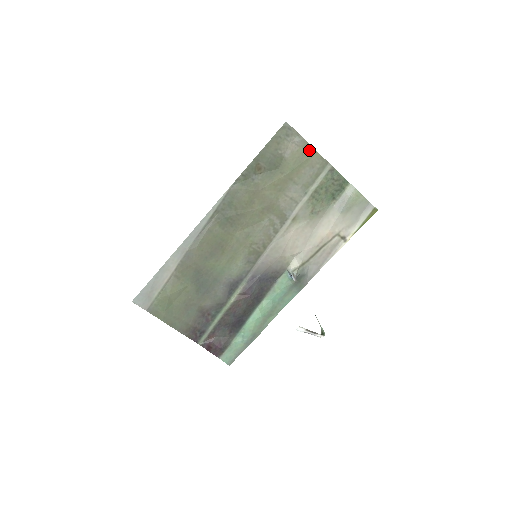
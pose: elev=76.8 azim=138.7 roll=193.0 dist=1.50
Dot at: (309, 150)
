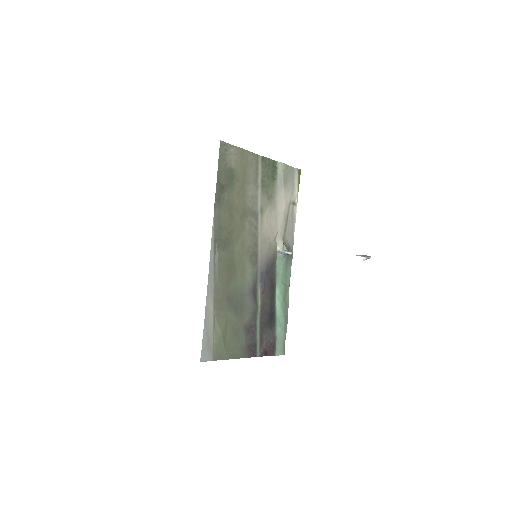
Dot at: (243, 153)
